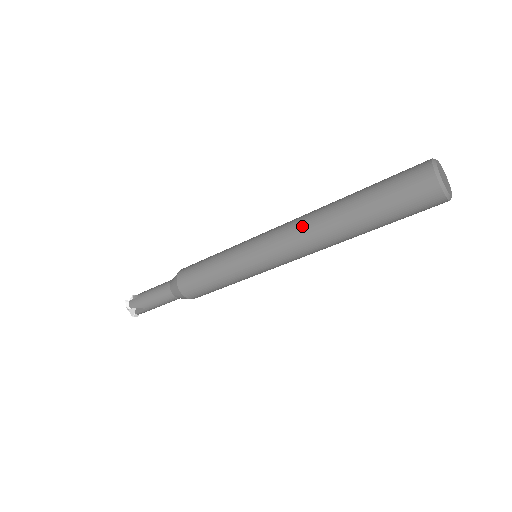
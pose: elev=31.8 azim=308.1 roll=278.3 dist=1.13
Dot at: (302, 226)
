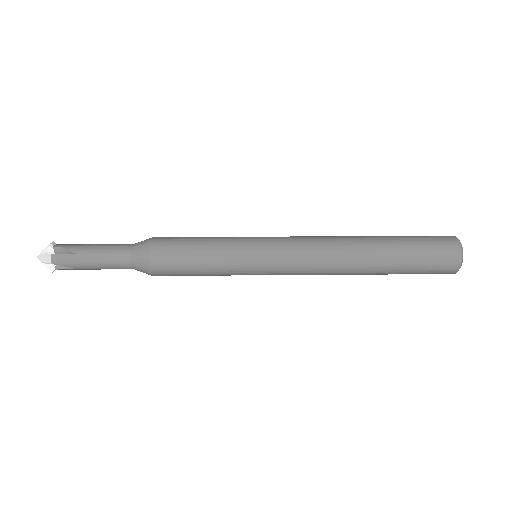
Dot at: (331, 257)
